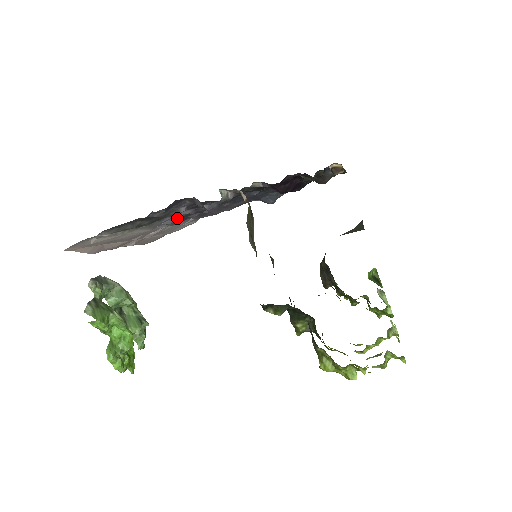
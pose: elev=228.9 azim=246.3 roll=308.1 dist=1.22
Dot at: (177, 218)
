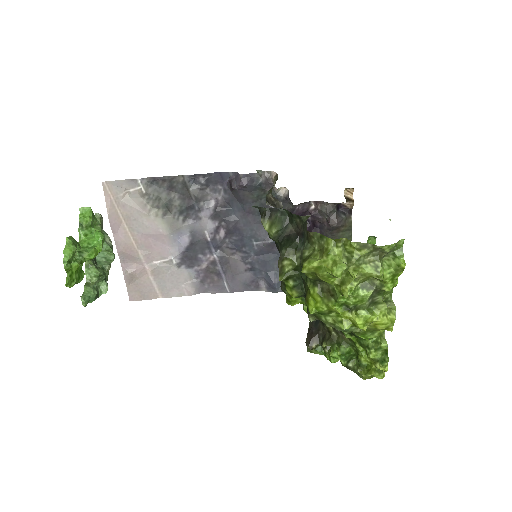
Dot at: (194, 239)
